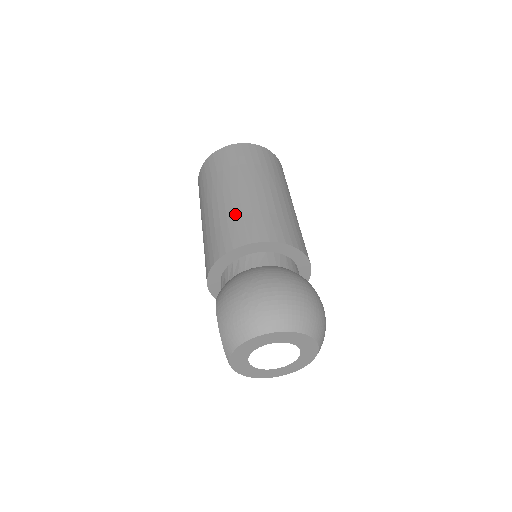
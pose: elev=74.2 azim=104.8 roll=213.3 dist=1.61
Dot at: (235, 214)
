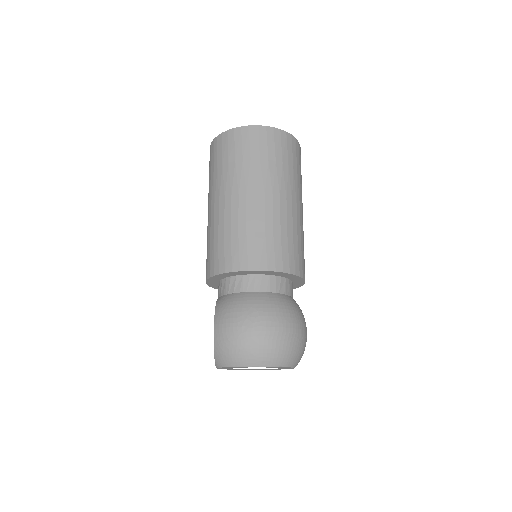
Dot at: (248, 228)
